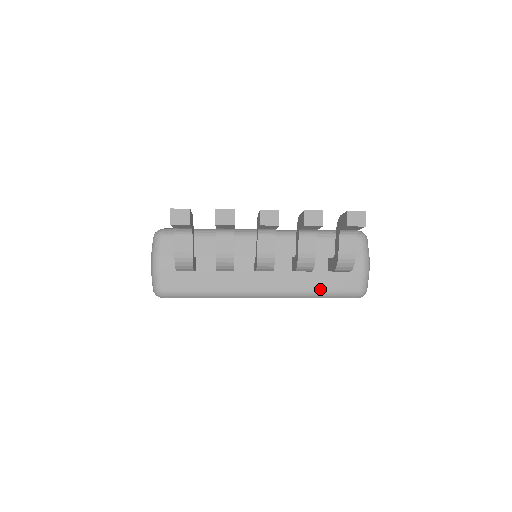
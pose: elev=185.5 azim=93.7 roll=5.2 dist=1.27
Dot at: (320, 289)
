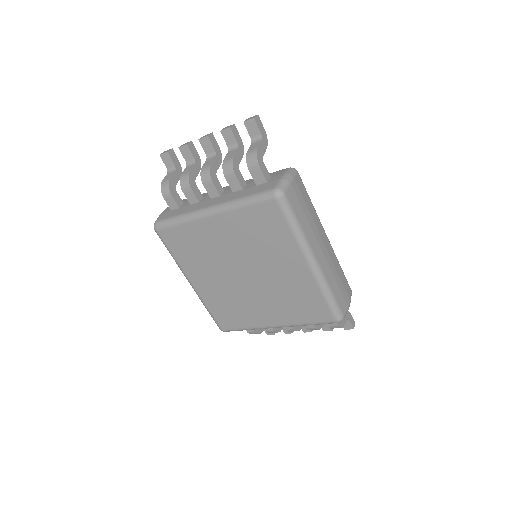
Dot at: (246, 195)
